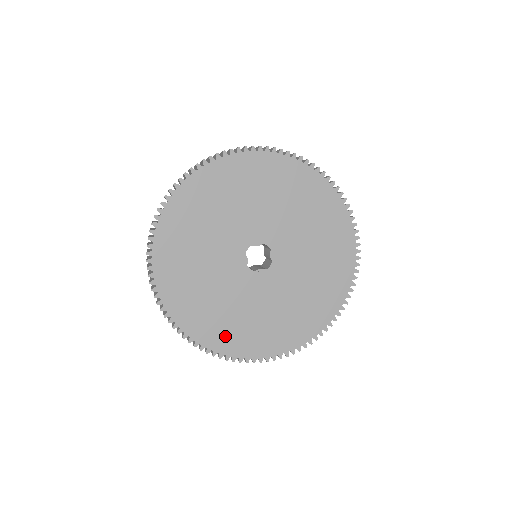
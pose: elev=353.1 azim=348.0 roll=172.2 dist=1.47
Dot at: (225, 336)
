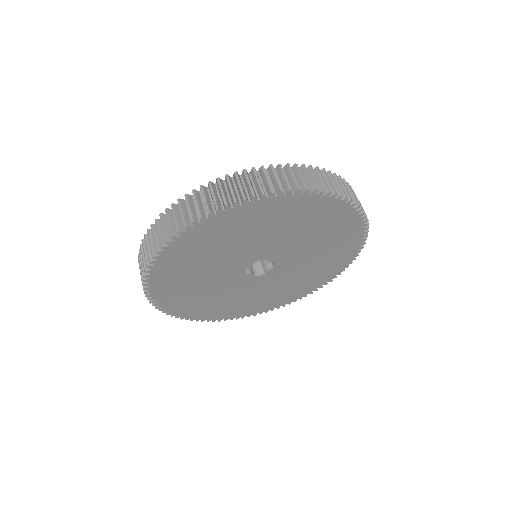
Dot at: (176, 299)
